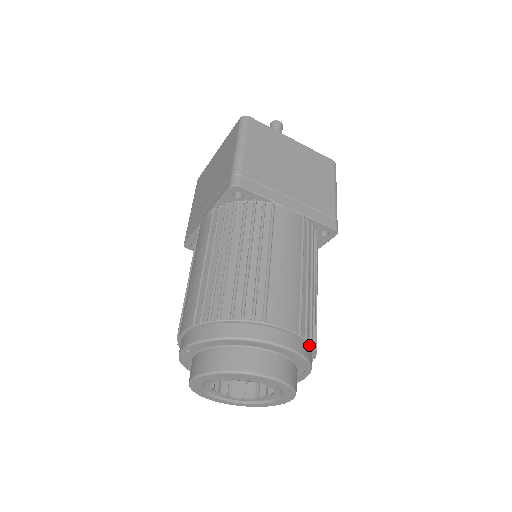
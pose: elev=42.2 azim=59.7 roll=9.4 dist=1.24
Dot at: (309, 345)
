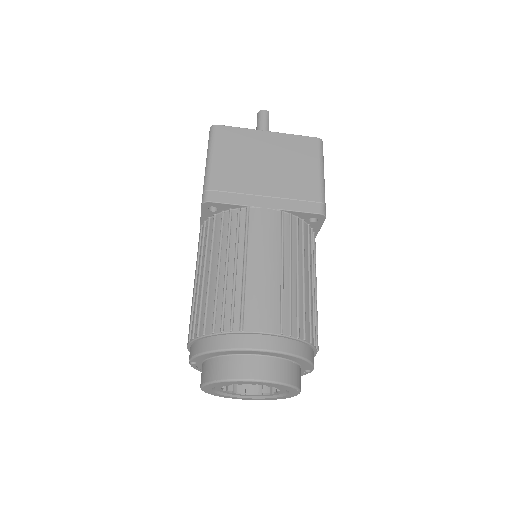
Dot at: (299, 341)
